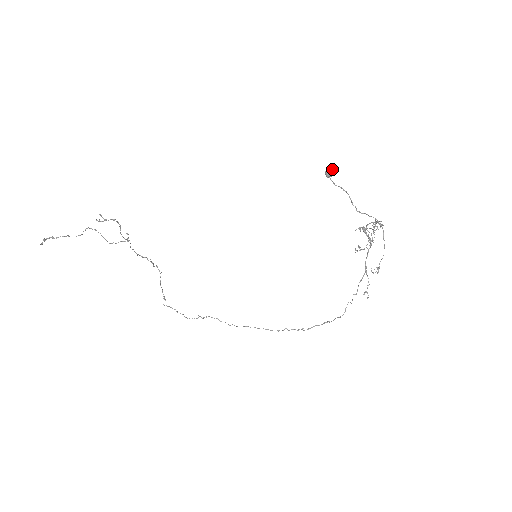
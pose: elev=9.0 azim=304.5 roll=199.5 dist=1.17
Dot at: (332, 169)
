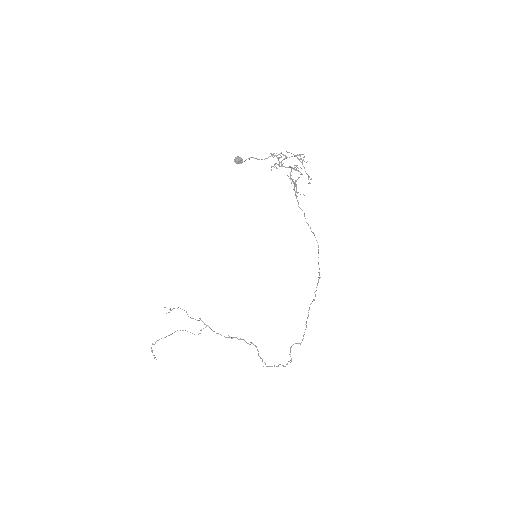
Dot at: (236, 157)
